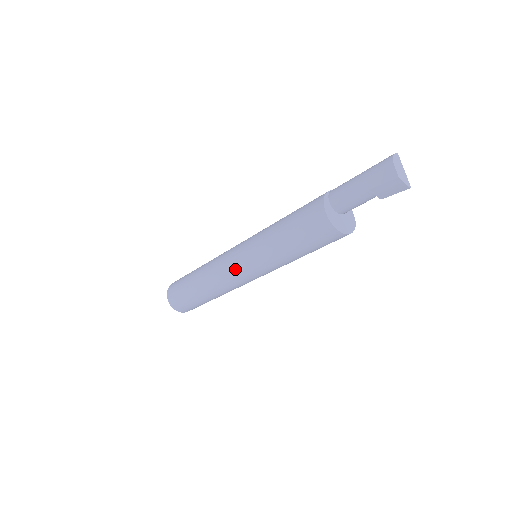
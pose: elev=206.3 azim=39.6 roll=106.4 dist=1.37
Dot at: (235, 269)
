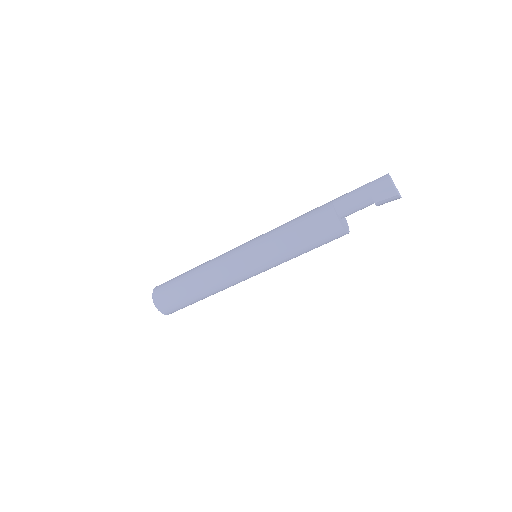
Dot at: (246, 273)
